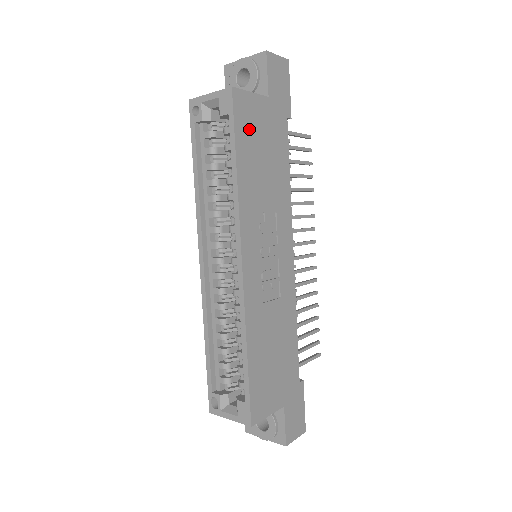
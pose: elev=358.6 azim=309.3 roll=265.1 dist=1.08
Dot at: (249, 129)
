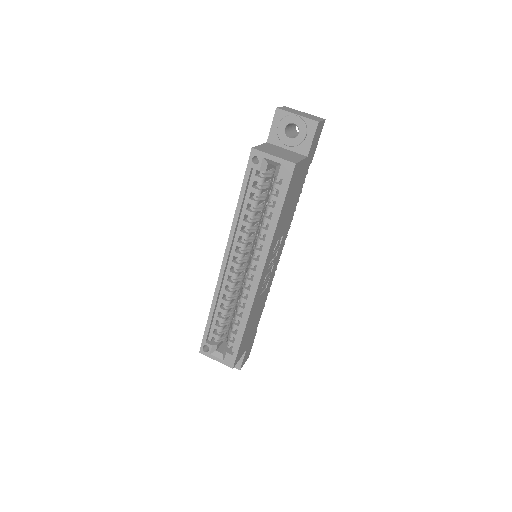
Dot at: (292, 188)
